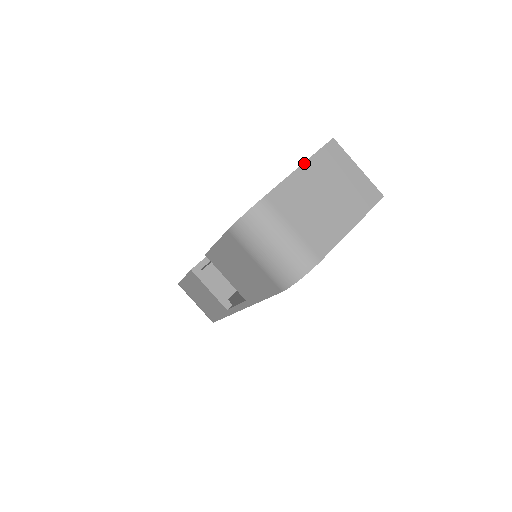
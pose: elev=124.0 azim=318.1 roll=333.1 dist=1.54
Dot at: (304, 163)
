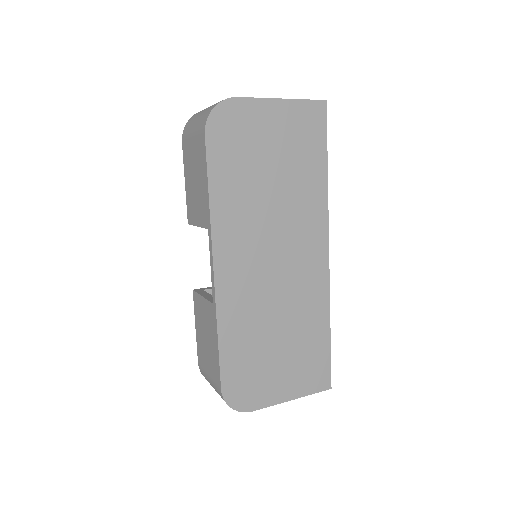
Dot at: occluded
